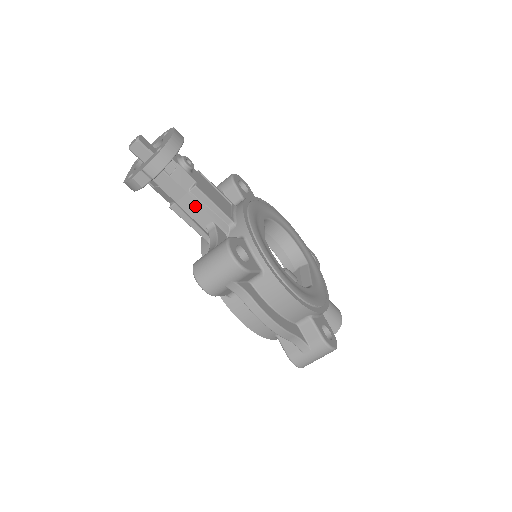
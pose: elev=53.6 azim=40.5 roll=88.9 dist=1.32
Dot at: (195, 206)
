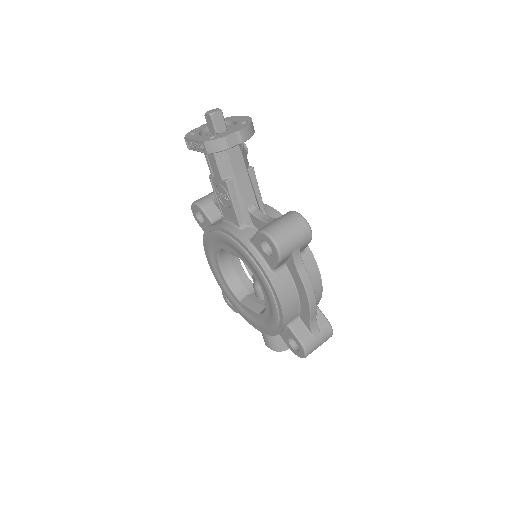
Dot at: (248, 185)
